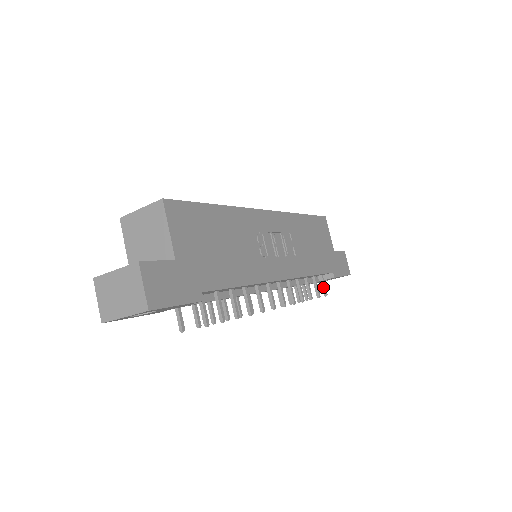
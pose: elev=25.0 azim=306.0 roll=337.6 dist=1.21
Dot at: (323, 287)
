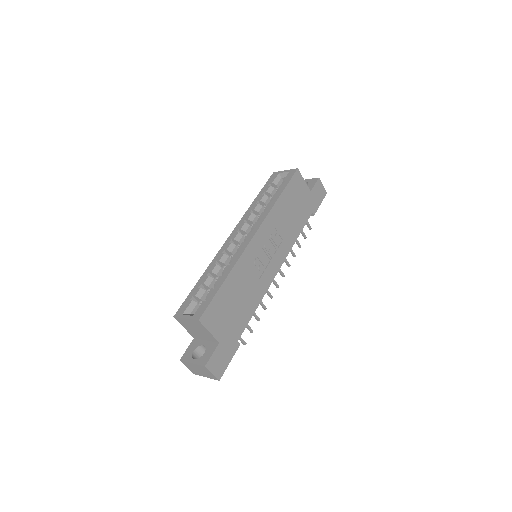
Dot at: (307, 225)
